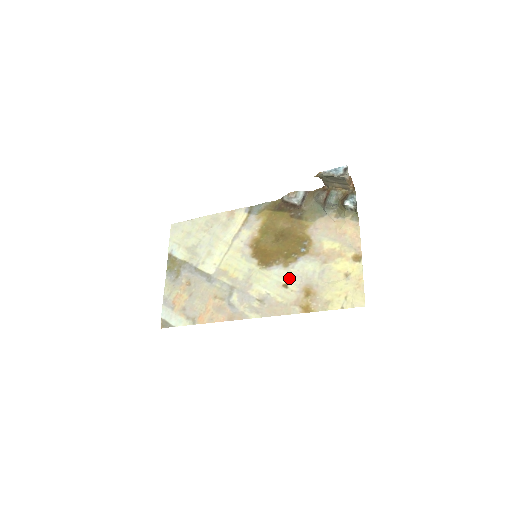
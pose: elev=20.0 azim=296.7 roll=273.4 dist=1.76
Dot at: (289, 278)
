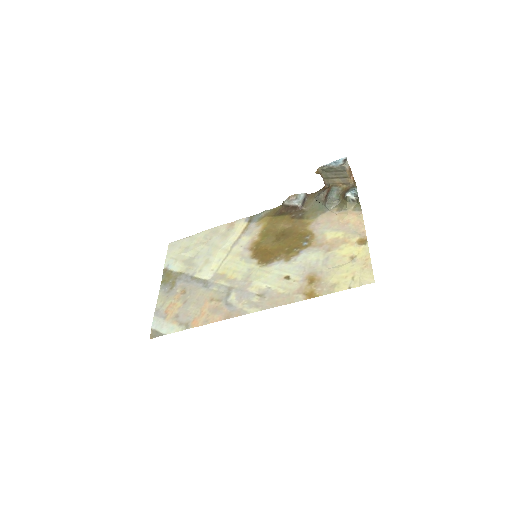
Dot at: (291, 270)
